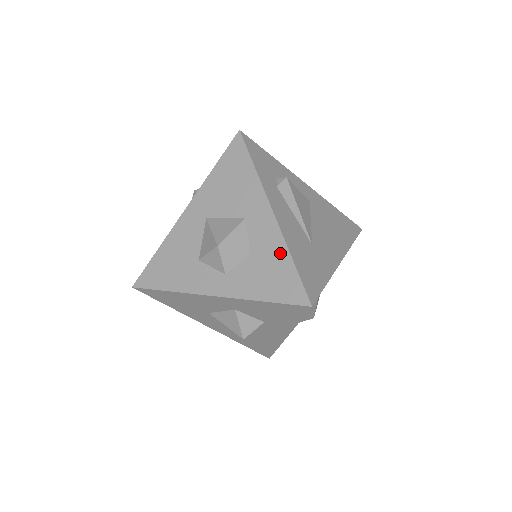
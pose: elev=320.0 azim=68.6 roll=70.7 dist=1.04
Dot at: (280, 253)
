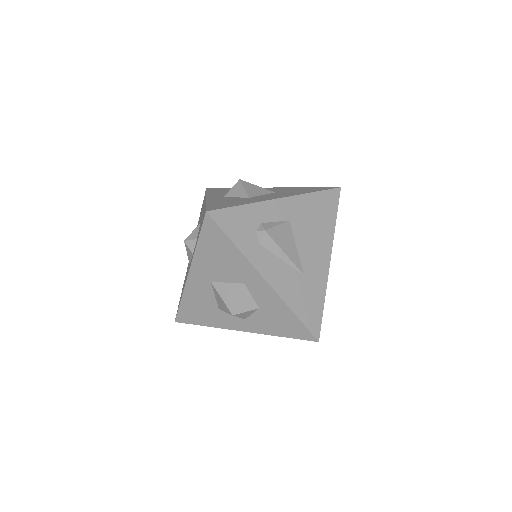
Dot at: (283, 309)
